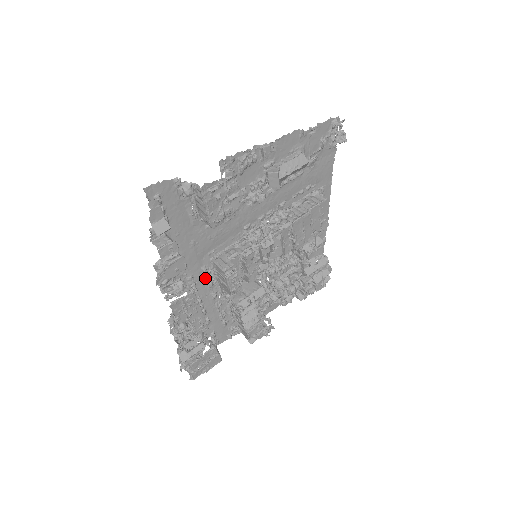
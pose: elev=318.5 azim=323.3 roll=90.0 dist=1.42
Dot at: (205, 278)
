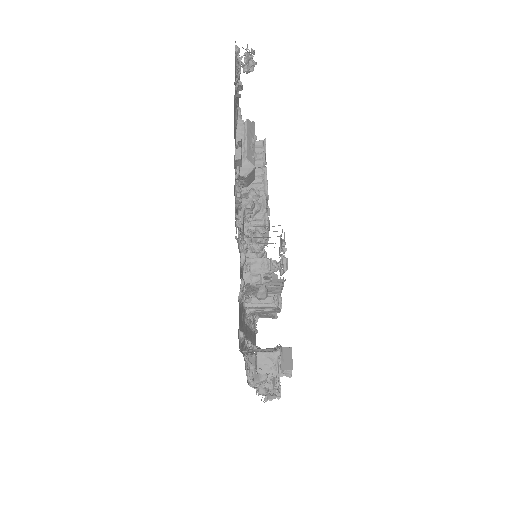
Dot at: (246, 325)
